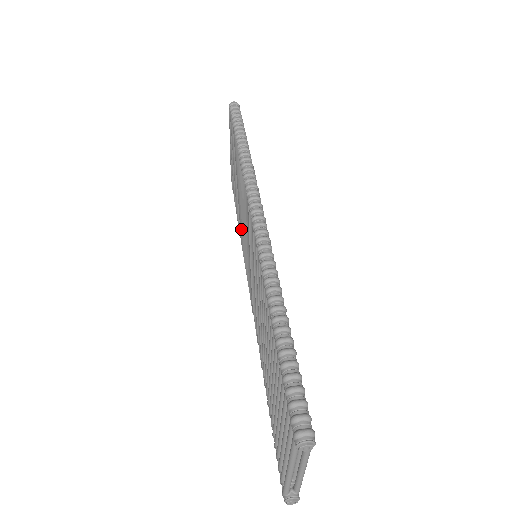
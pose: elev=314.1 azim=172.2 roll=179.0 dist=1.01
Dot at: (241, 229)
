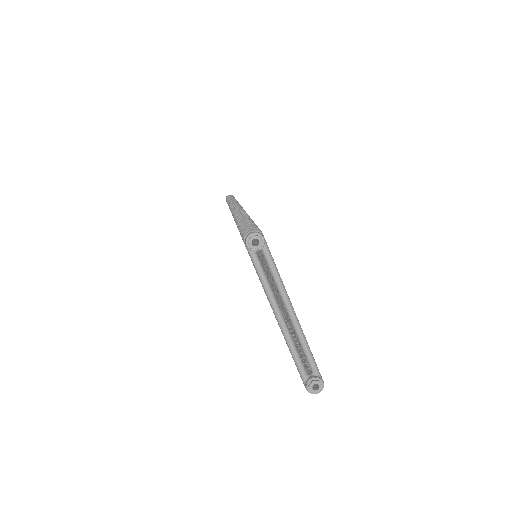
Dot at: occluded
